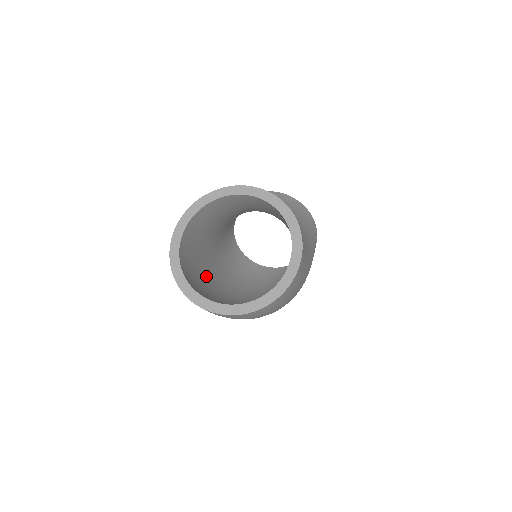
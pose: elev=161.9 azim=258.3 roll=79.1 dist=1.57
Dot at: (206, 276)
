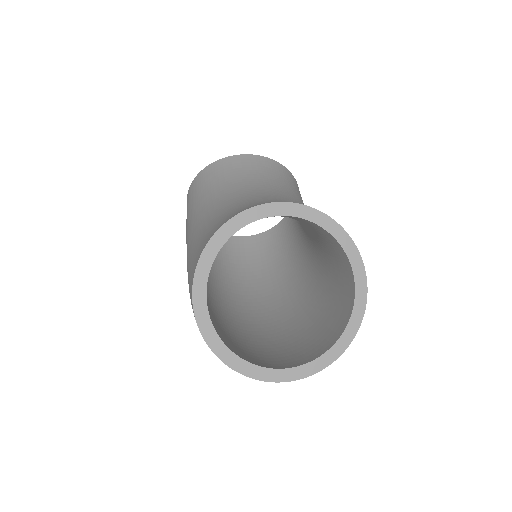
Dot at: occluded
